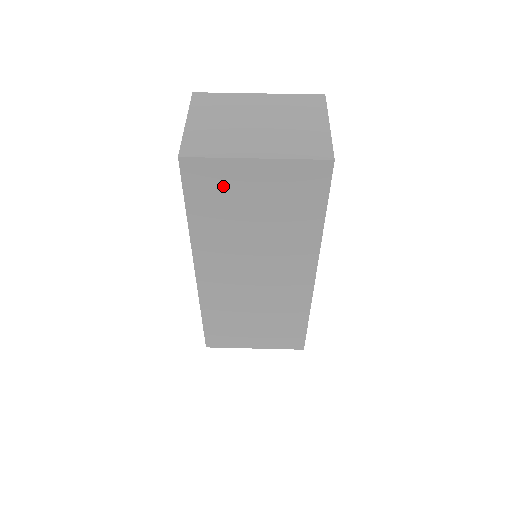
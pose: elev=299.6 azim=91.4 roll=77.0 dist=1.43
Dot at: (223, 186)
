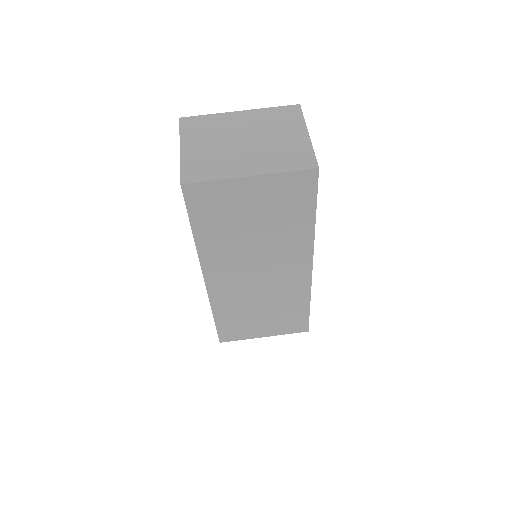
Dot at: (223, 203)
